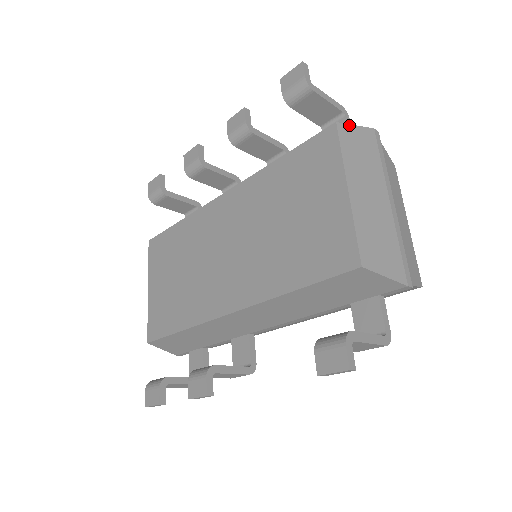
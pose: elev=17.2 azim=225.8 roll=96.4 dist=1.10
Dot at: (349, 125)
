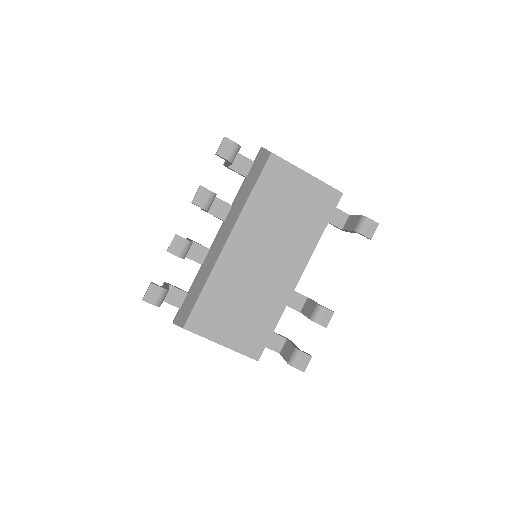
Dot at: (269, 151)
